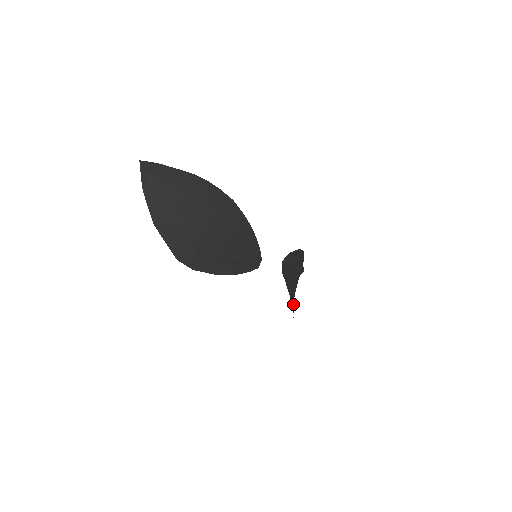
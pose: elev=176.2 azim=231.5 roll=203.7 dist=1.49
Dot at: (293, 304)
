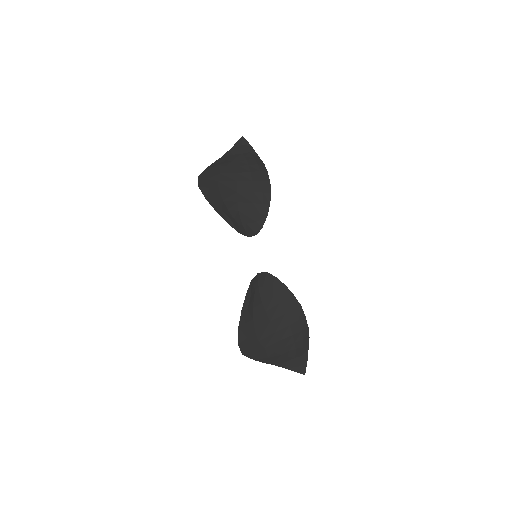
Dot at: (249, 327)
